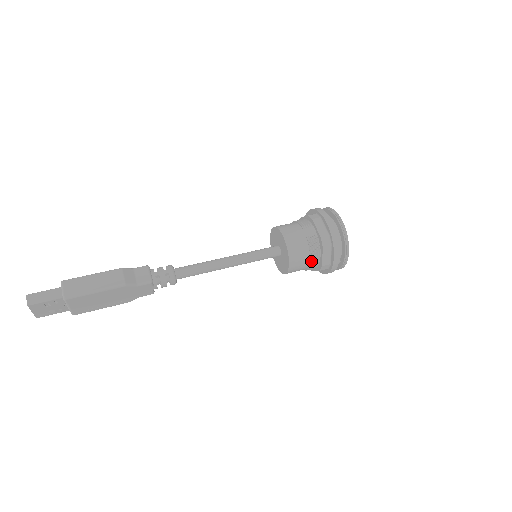
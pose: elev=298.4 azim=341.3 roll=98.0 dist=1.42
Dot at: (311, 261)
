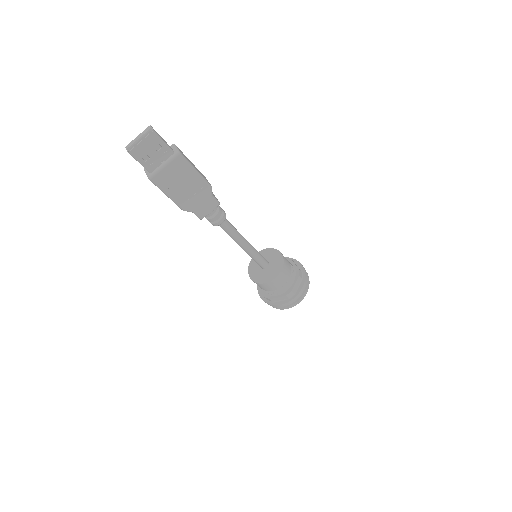
Dot at: (287, 283)
